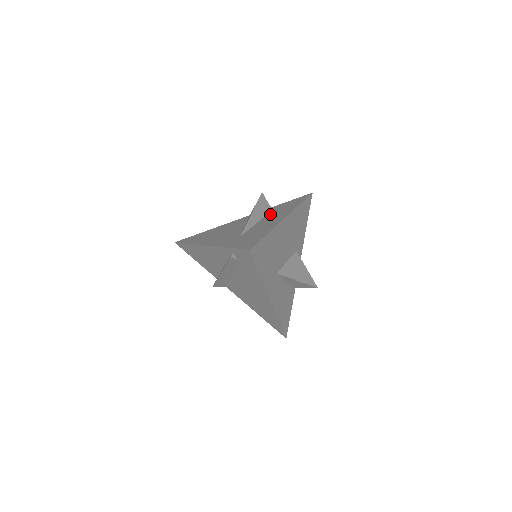
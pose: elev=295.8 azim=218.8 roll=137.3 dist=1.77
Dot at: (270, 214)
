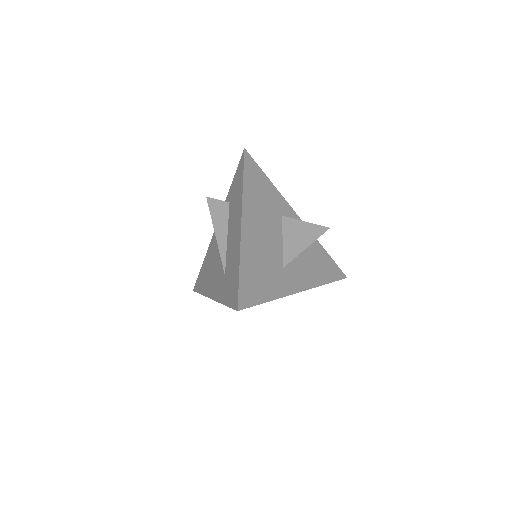
Dot at: (230, 215)
